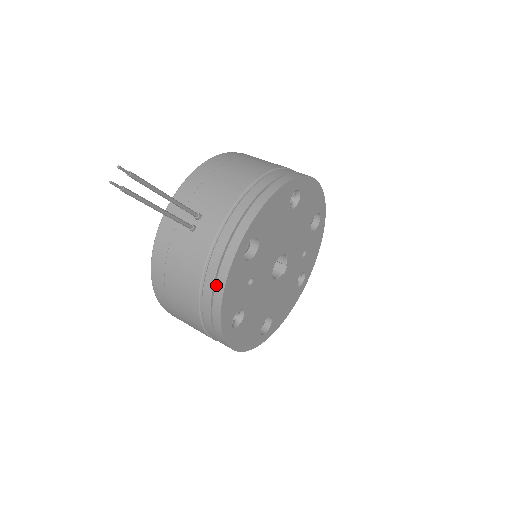
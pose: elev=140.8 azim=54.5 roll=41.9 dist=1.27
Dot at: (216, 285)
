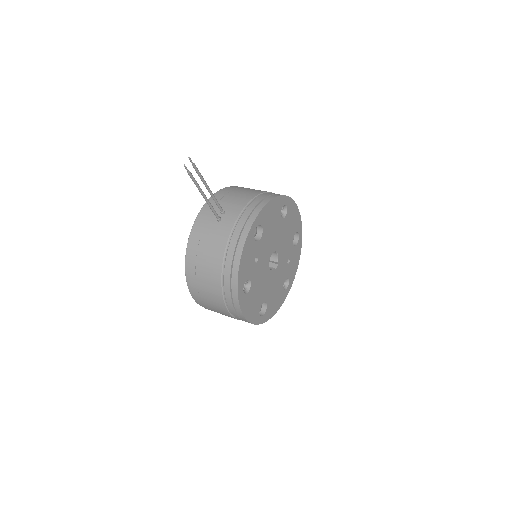
Dot at: (236, 252)
